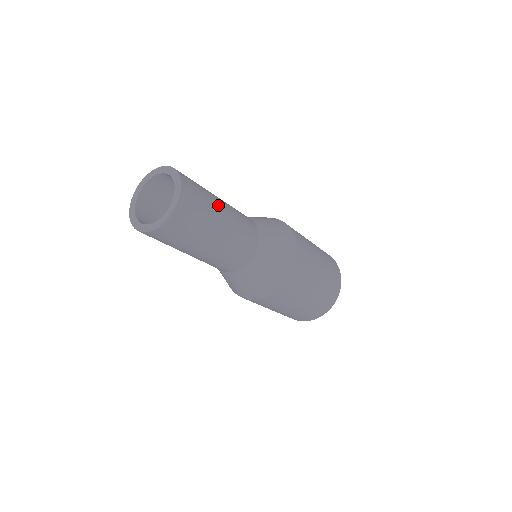
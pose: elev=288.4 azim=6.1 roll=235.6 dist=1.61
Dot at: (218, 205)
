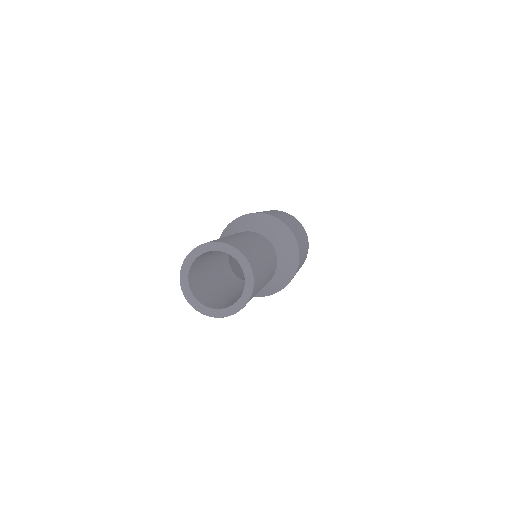
Dot at: (265, 266)
